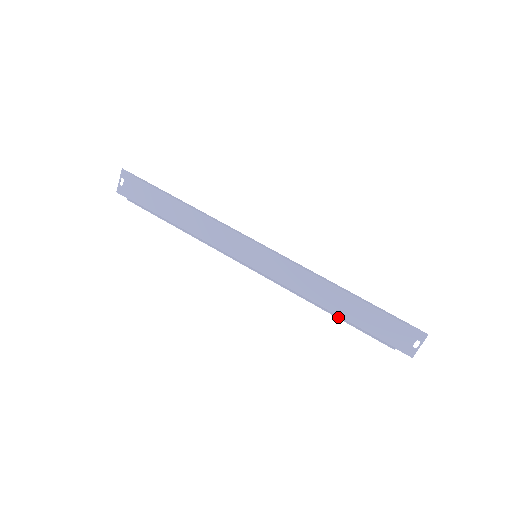
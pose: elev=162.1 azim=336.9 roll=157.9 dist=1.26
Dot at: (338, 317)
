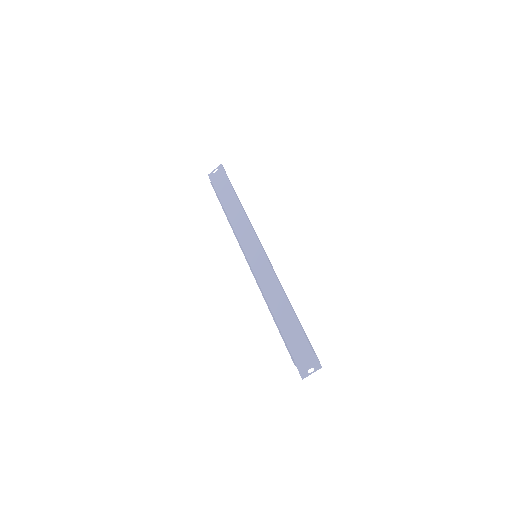
Dot at: (276, 323)
